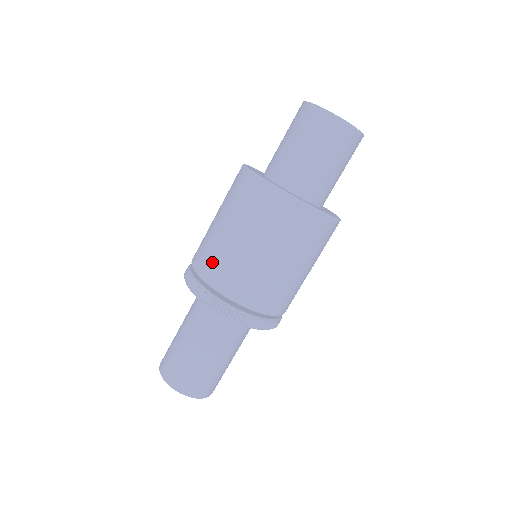
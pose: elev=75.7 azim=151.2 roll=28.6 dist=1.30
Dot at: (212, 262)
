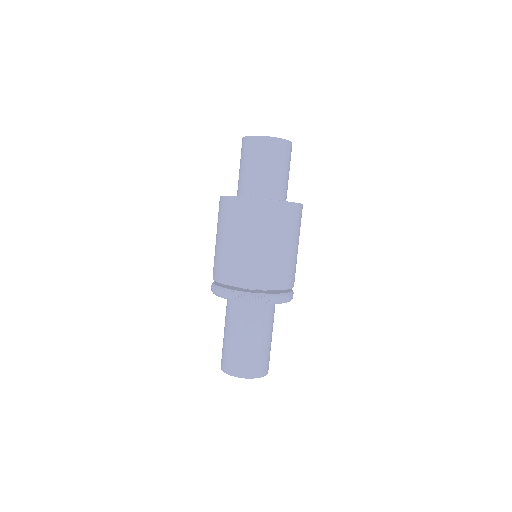
Dot at: (242, 271)
